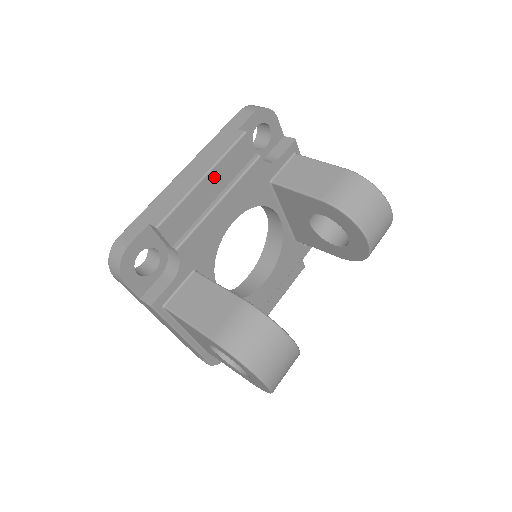
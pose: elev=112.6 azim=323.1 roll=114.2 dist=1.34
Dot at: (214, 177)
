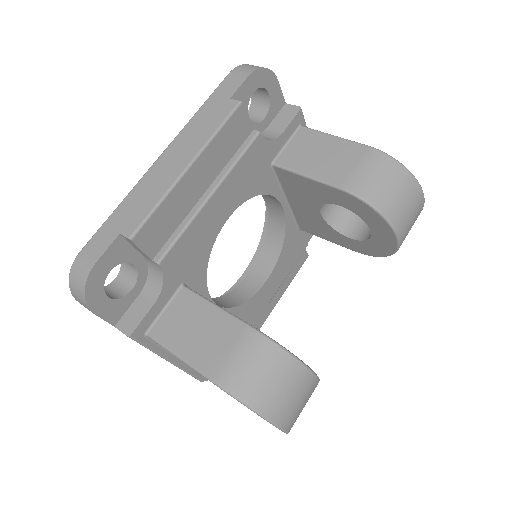
Dot at: (202, 165)
